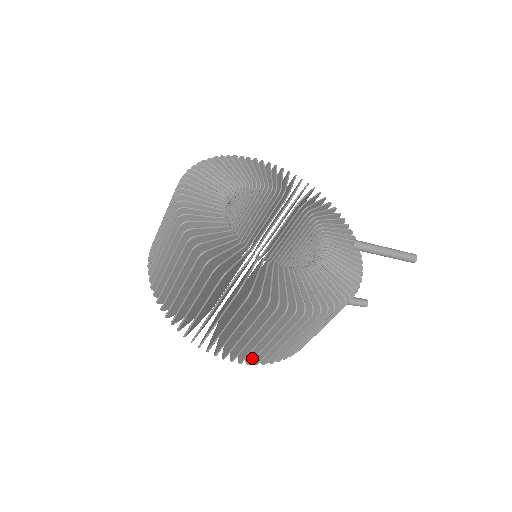
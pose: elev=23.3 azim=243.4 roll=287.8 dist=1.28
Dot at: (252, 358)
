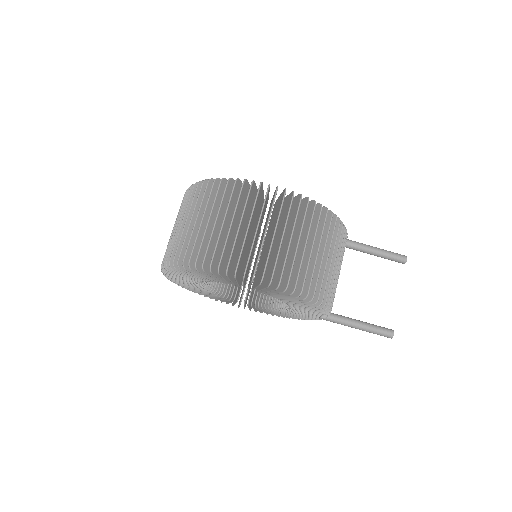
Dot at: (255, 266)
